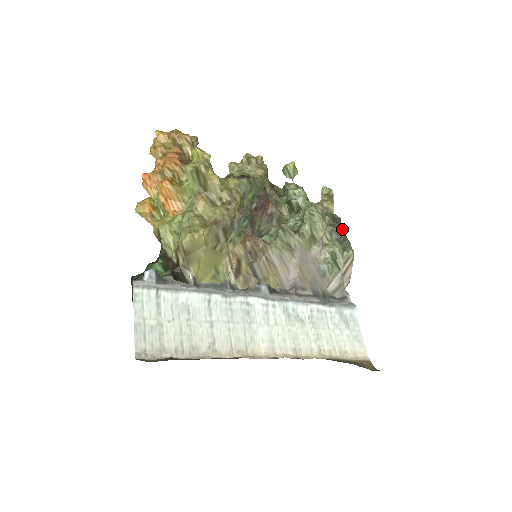
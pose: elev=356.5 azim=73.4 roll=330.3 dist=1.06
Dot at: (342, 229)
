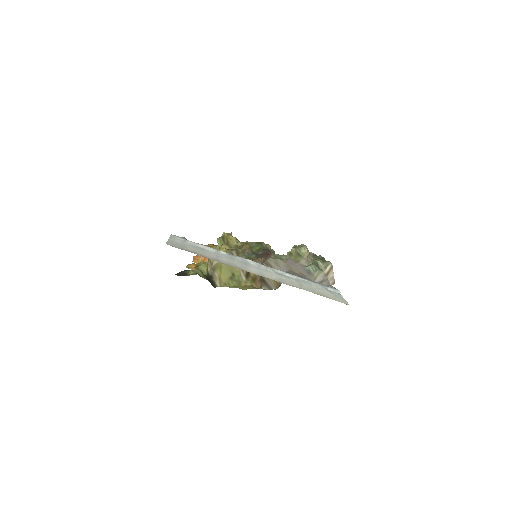
Dot at: occluded
